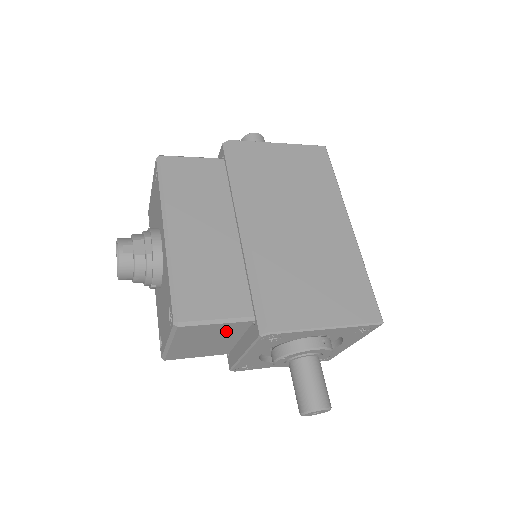
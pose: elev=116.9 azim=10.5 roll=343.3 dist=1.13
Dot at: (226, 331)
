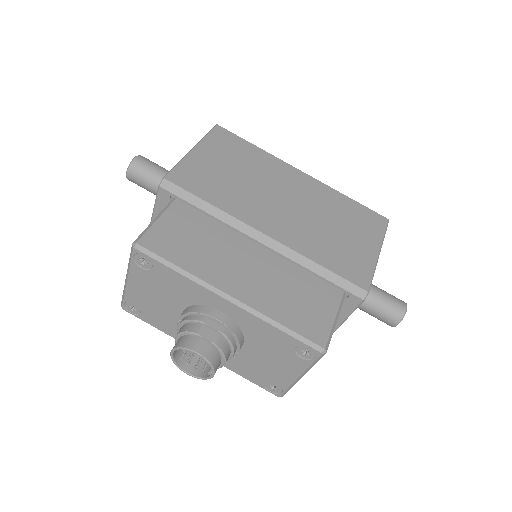
Dot at: occluded
